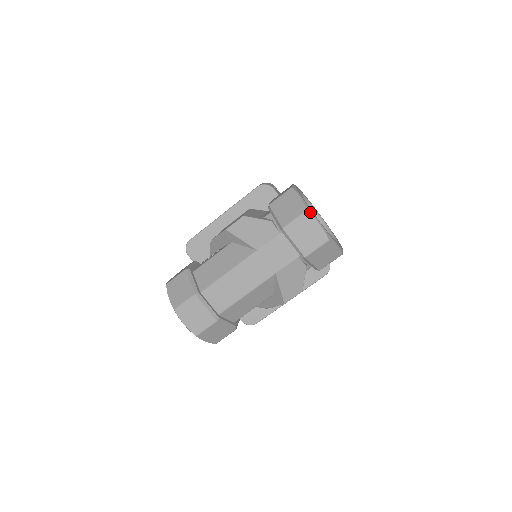
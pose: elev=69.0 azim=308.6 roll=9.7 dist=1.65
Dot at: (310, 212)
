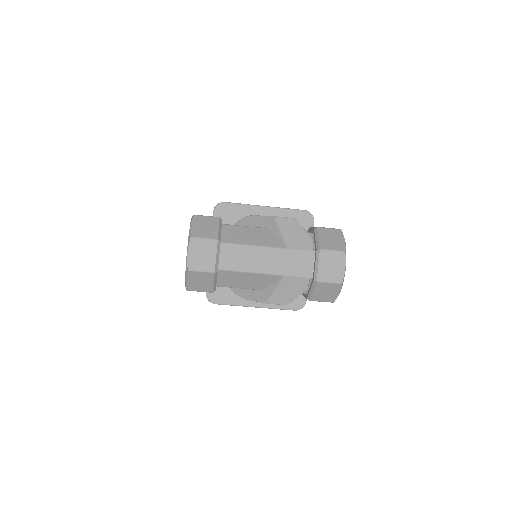
Dot at: occluded
